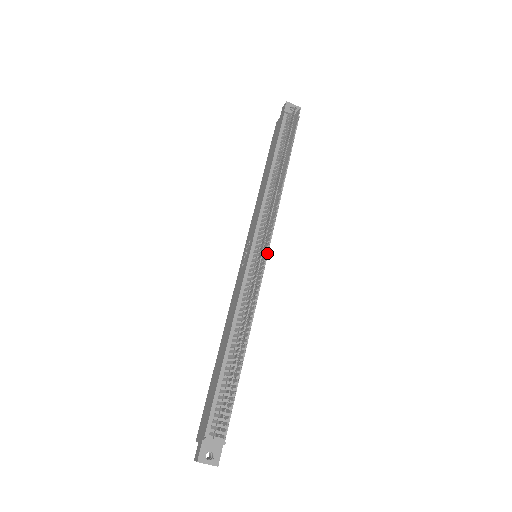
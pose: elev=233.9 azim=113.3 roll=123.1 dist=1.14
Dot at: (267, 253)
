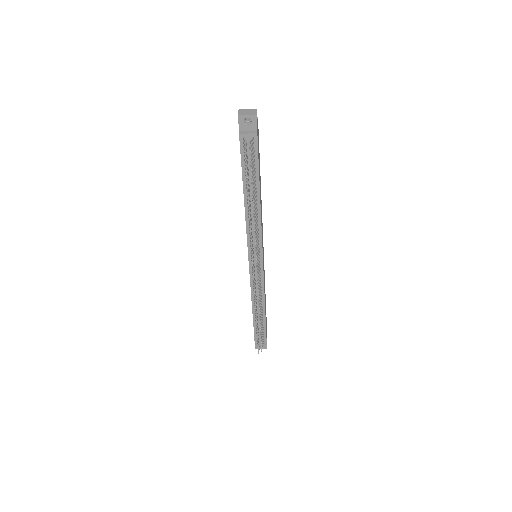
Dot at: (257, 275)
